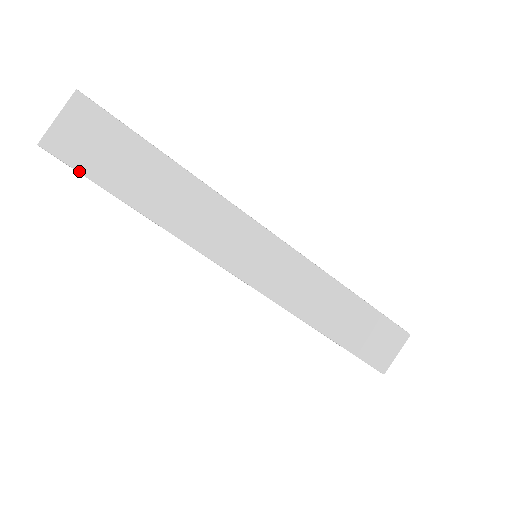
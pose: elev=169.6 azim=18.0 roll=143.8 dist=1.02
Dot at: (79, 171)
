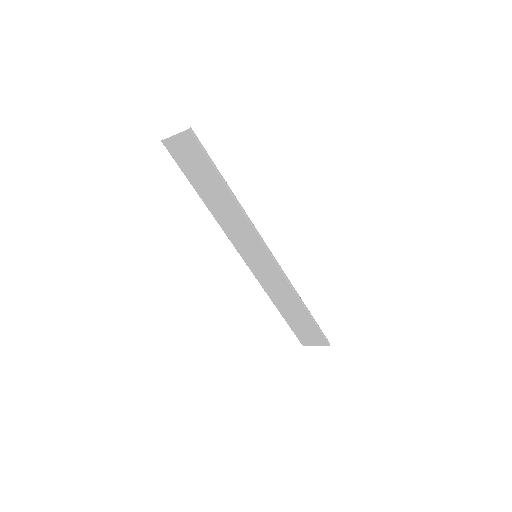
Dot at: (178, 164)
